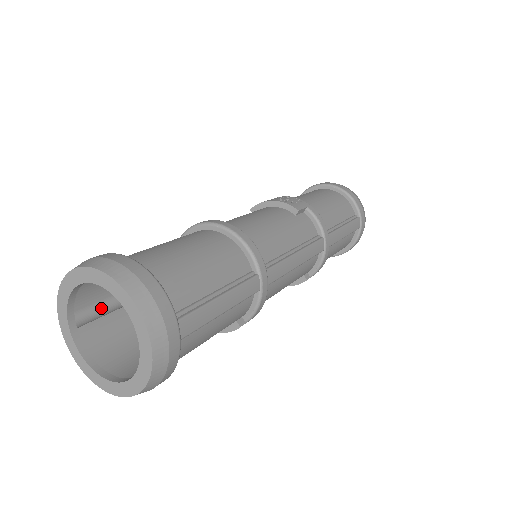
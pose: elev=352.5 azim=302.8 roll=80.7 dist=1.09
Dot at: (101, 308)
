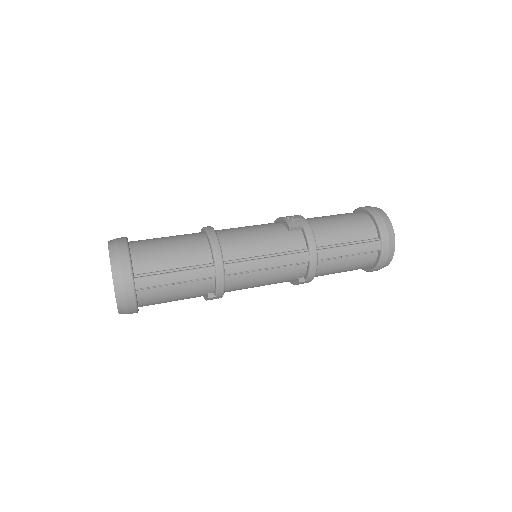
Dot at: occluded
